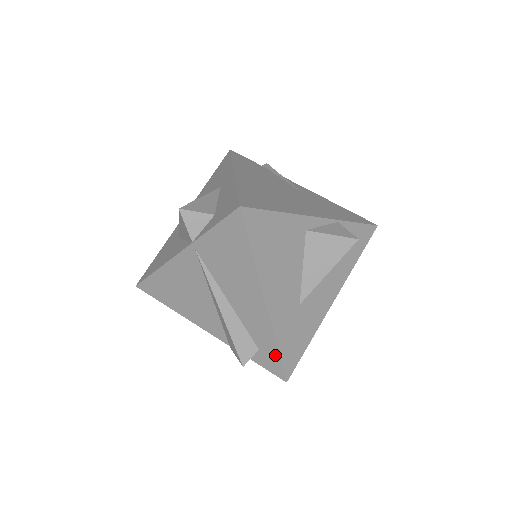
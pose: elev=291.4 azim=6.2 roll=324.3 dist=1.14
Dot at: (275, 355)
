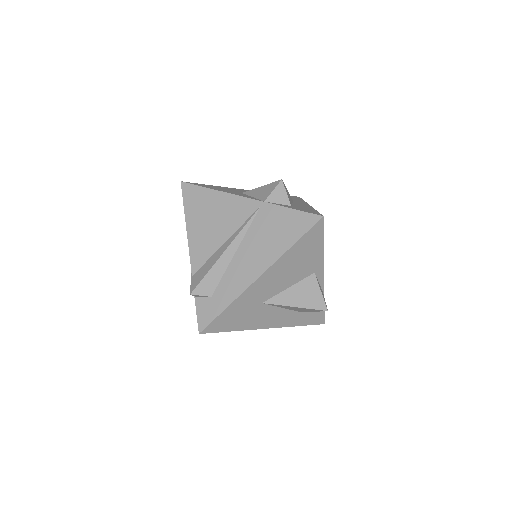
Dot at: (218, 310)
